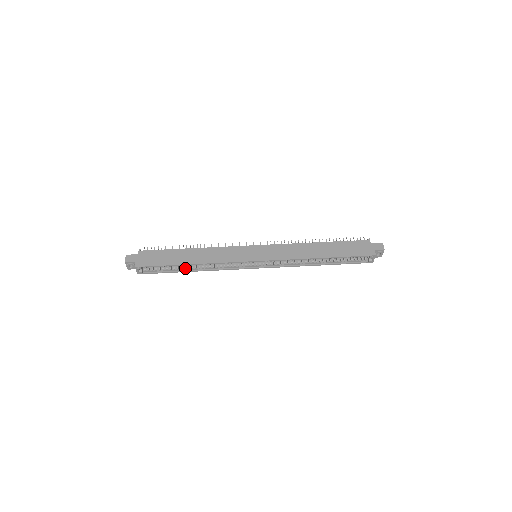
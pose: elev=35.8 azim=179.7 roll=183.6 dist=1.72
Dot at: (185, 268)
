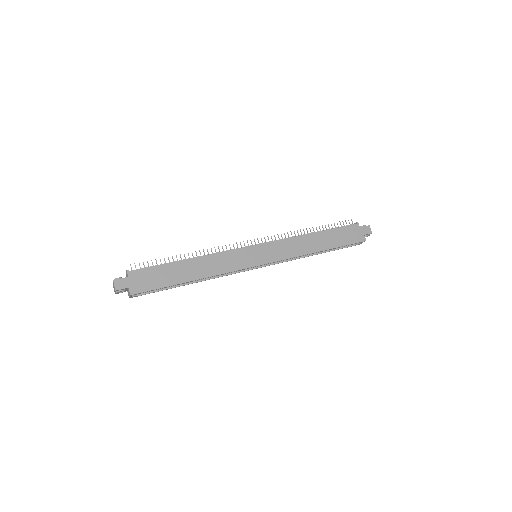
Dot at: occluded
